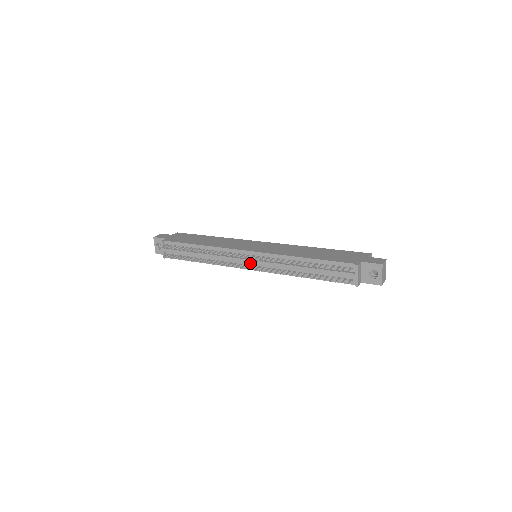
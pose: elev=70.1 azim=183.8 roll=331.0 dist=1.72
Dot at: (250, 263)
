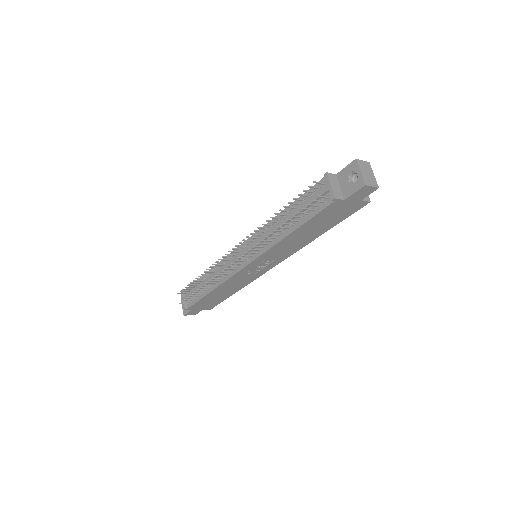
Dot at: (242, 256)
